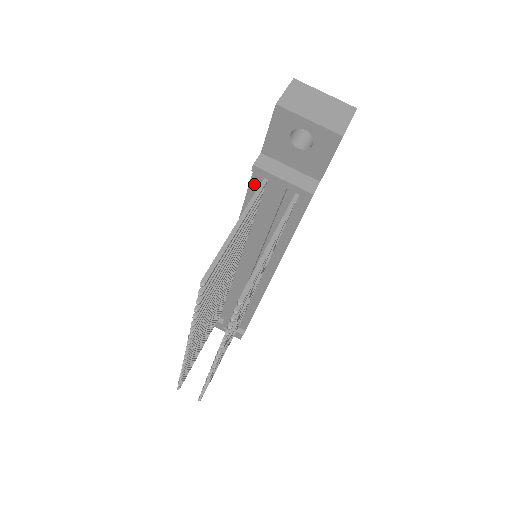
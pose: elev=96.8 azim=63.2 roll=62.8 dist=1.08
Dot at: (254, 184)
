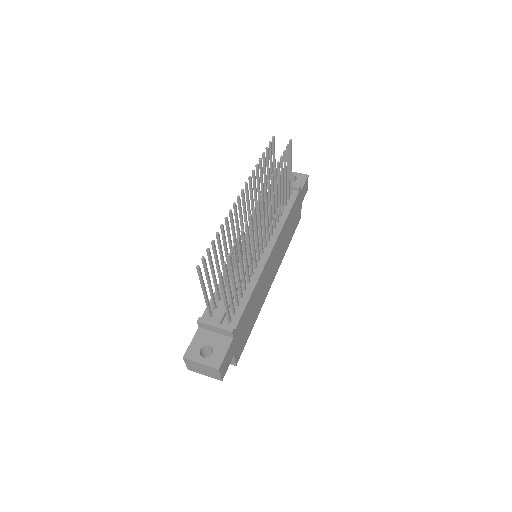
Dot at: occluded
